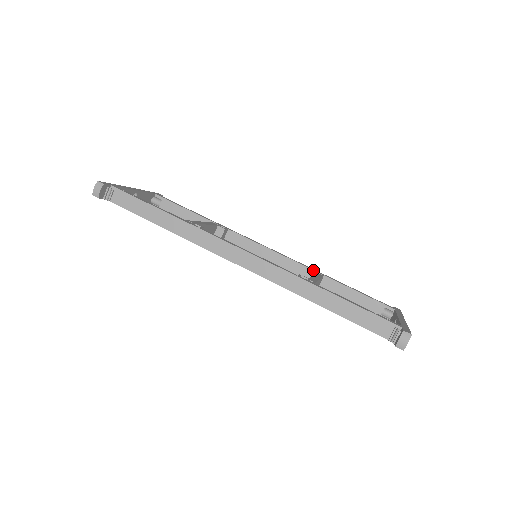
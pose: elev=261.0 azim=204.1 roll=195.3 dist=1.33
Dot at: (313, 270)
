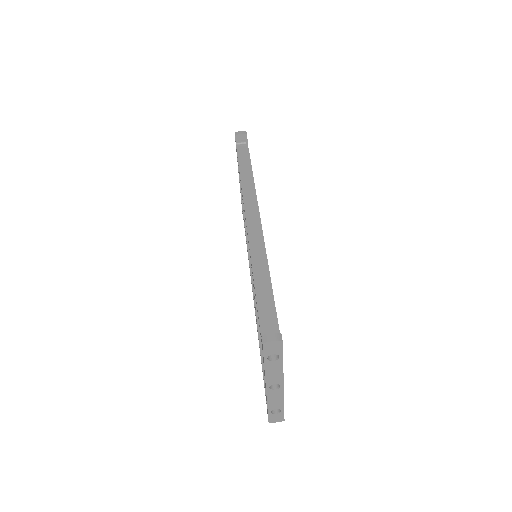
Dot at: occluded
